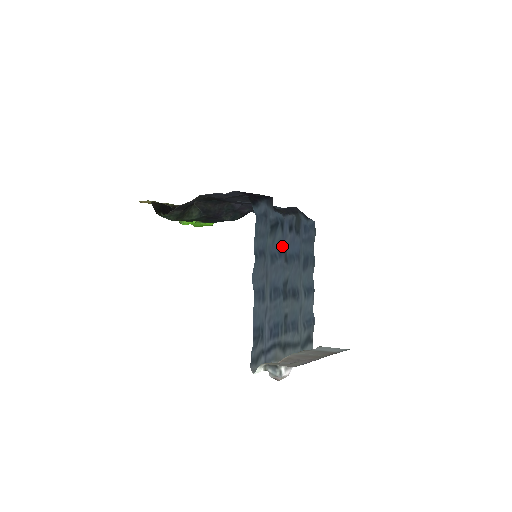
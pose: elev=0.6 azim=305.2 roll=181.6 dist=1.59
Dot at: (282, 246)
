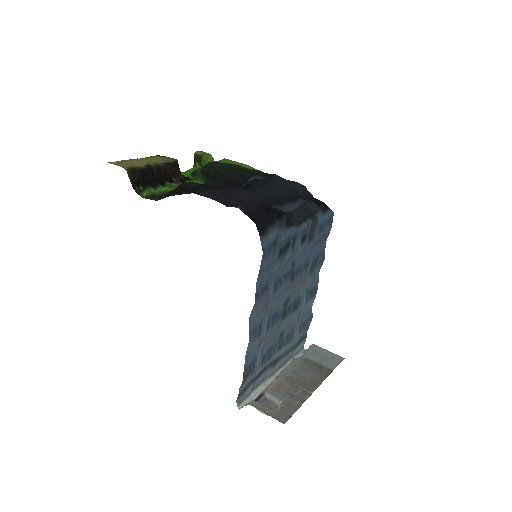
Dot at: (290, 265)
